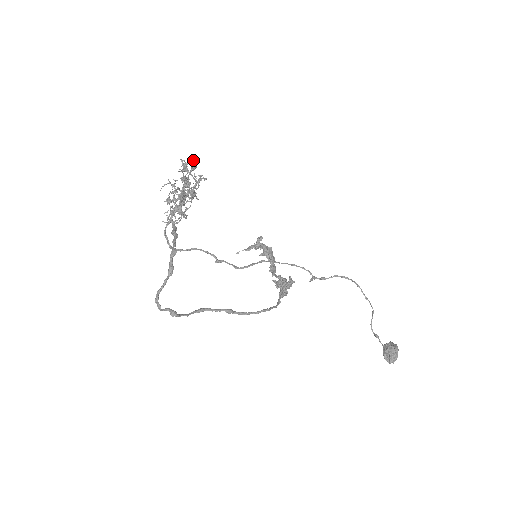
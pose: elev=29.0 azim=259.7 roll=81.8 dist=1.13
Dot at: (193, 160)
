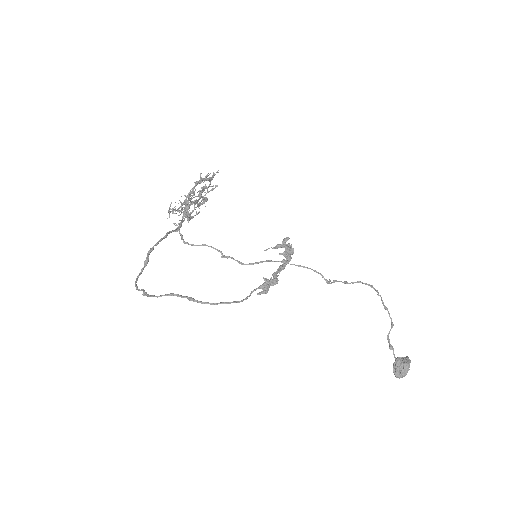
Dot at: (216, 172)
